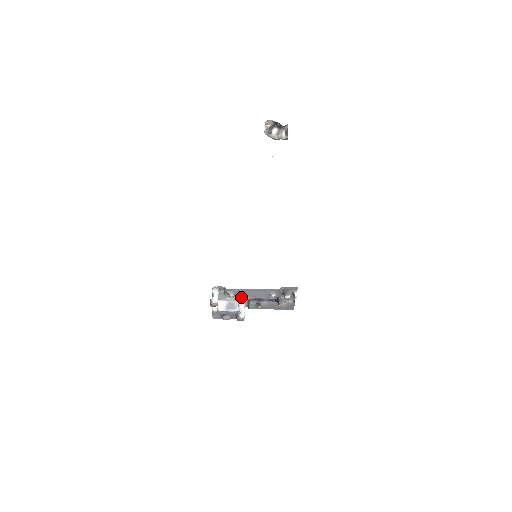
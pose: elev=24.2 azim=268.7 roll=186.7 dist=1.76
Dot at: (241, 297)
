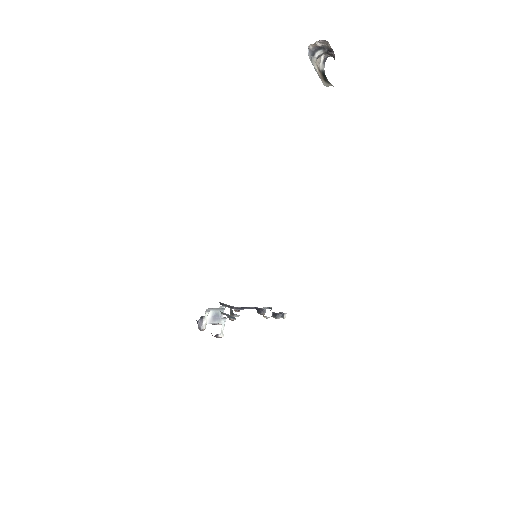
Dot at: (235, 314)
